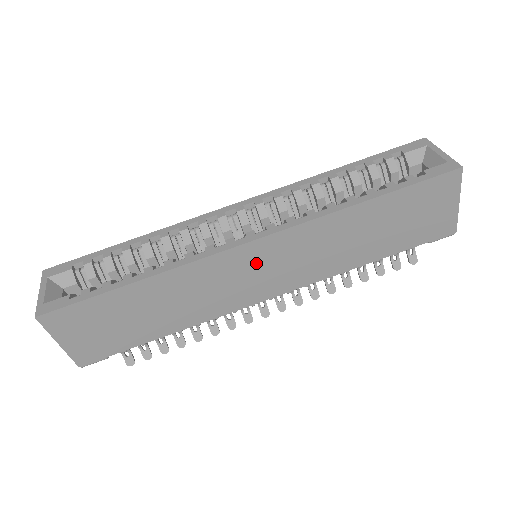
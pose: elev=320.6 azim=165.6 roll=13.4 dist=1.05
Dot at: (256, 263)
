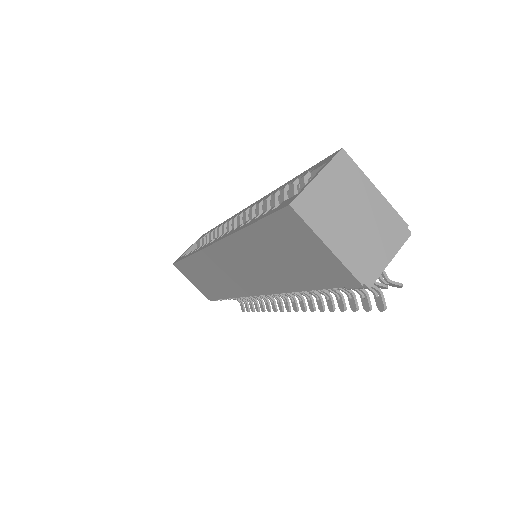
Dot at: (225, 263)
